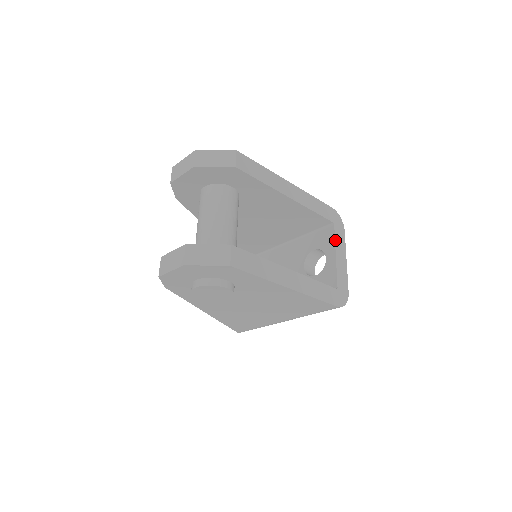
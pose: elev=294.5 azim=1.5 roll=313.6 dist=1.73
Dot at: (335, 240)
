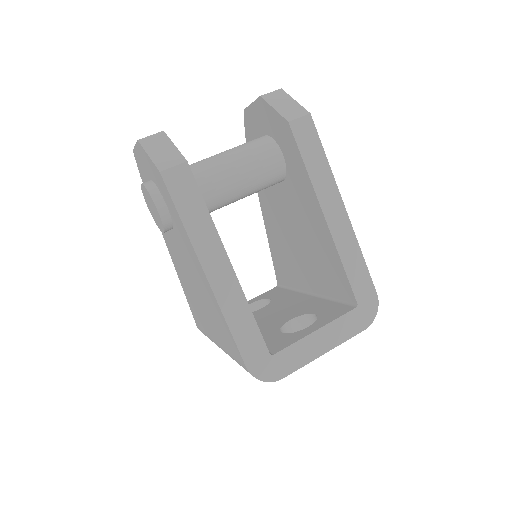
Dot at: (336, 319)
